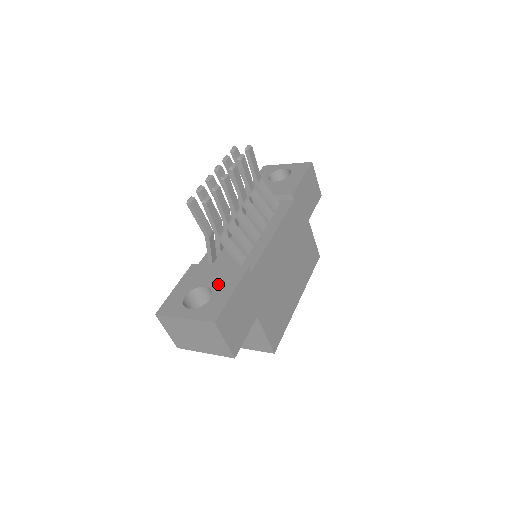
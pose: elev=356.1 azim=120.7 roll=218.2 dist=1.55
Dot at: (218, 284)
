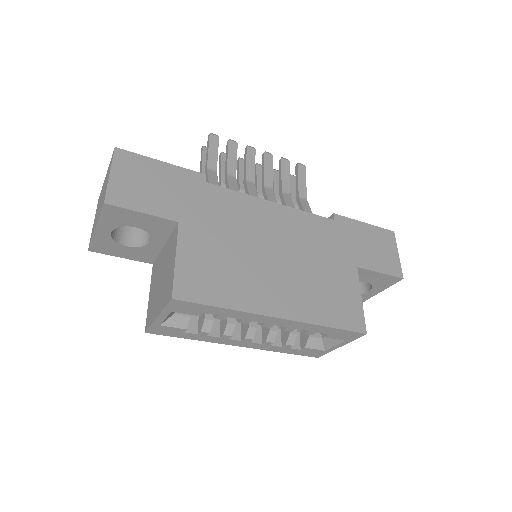
Dot at: occluded
